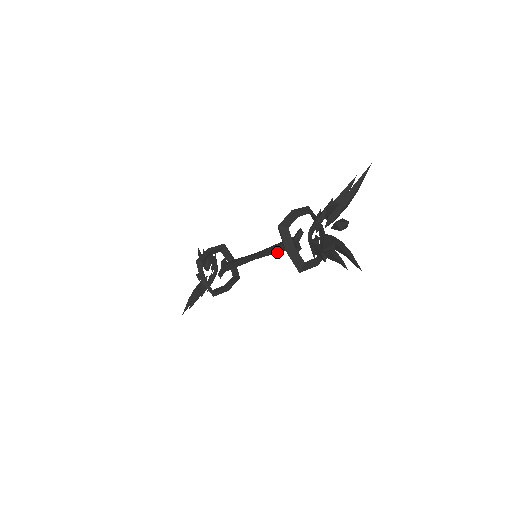
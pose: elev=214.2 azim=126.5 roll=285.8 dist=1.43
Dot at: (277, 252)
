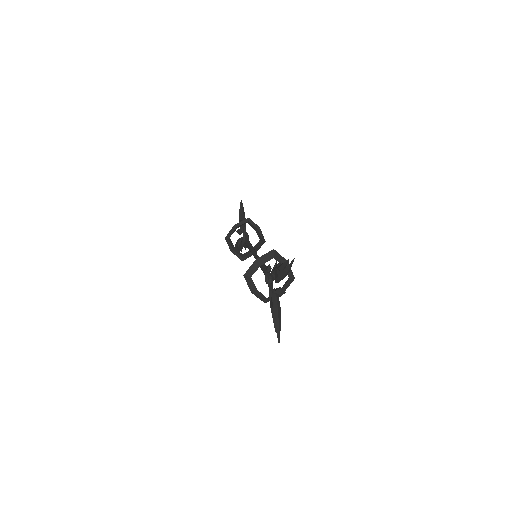
Dot at: (261, 269)
